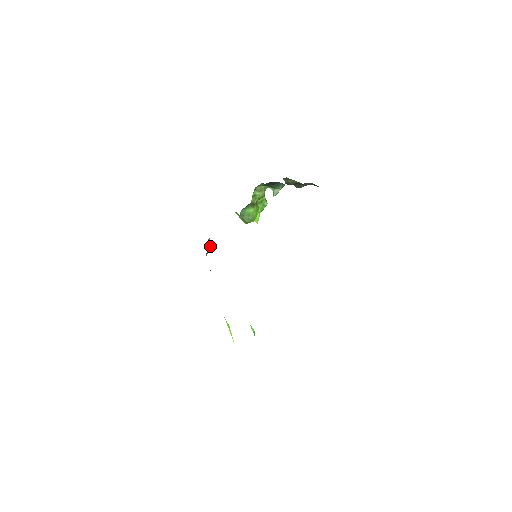
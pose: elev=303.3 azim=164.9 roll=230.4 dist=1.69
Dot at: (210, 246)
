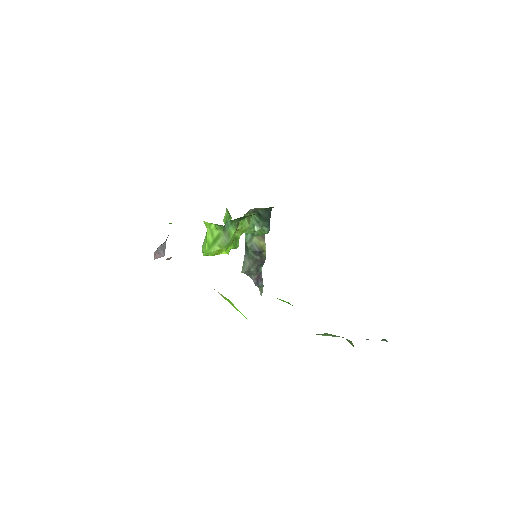
Dot at: (163, 245)
